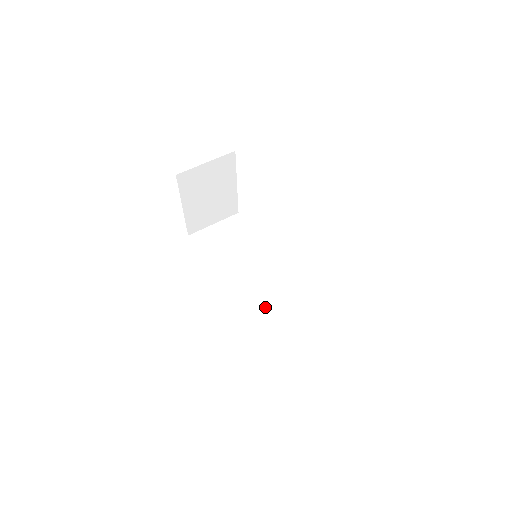
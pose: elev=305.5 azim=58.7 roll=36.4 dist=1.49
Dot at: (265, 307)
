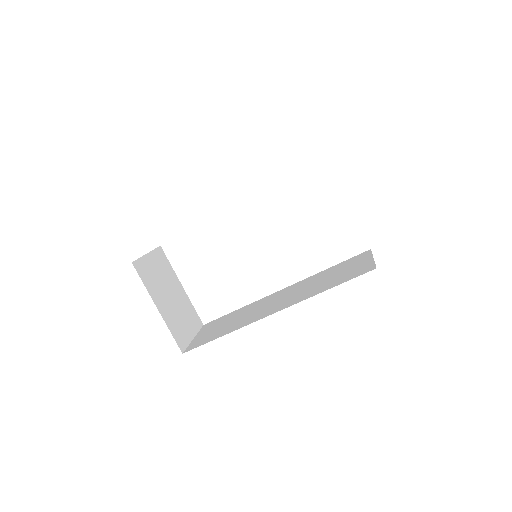
Dot at: (308, 290)
